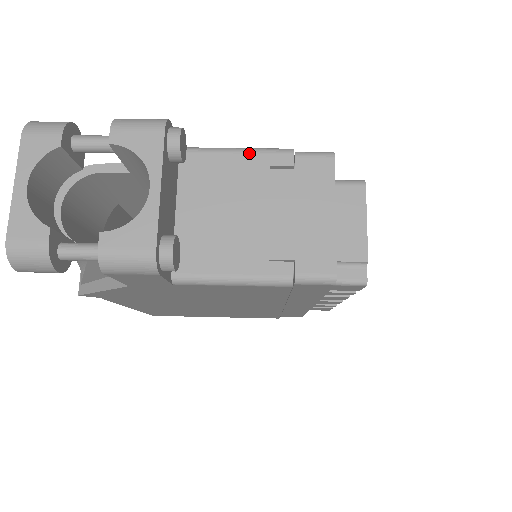
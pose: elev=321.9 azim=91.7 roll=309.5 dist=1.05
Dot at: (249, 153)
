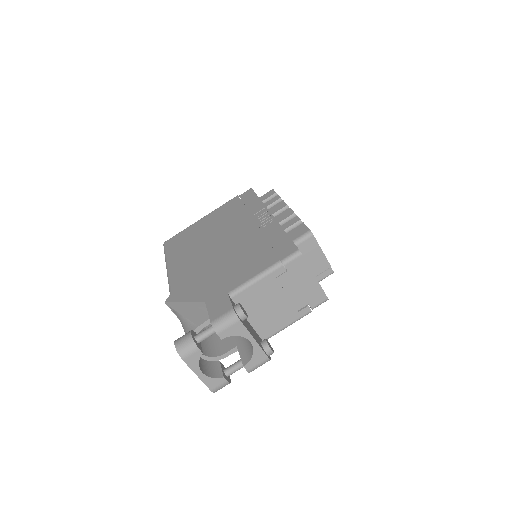
Dot at: (263, 279)
